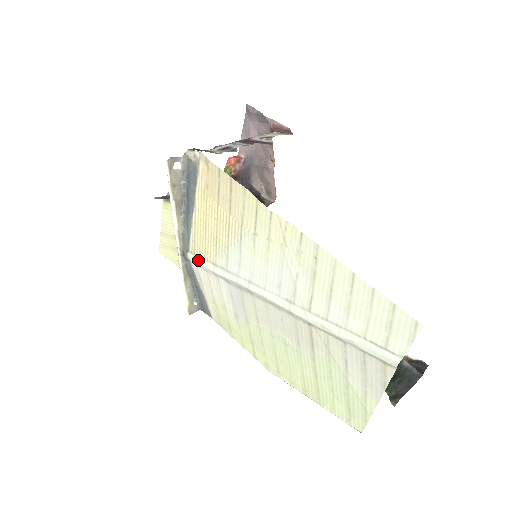
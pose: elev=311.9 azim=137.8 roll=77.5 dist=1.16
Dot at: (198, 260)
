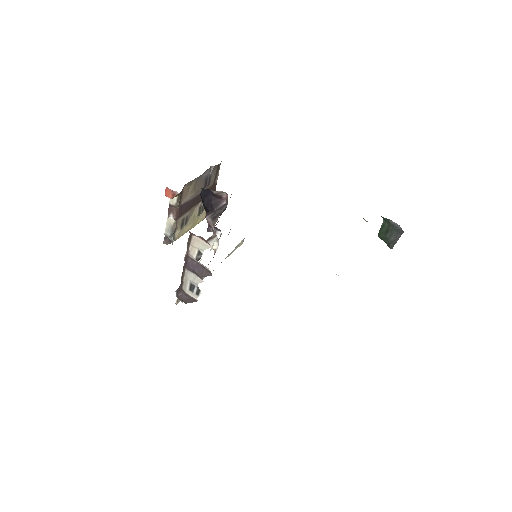
Dot at: occluded
